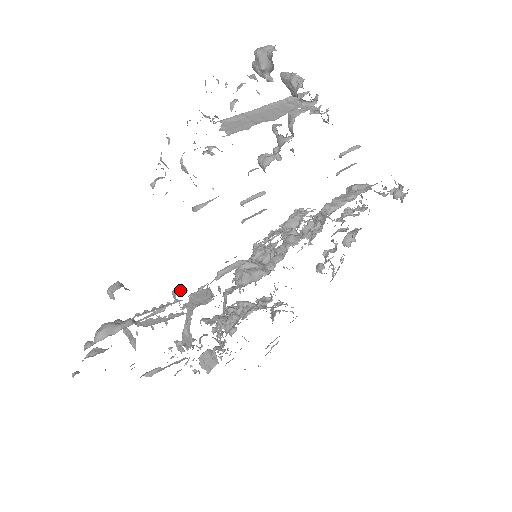
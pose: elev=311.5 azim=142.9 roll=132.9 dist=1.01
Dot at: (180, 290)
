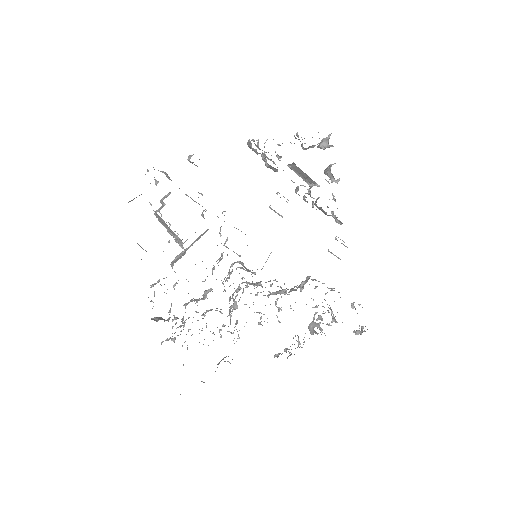
Dot at: occluded
